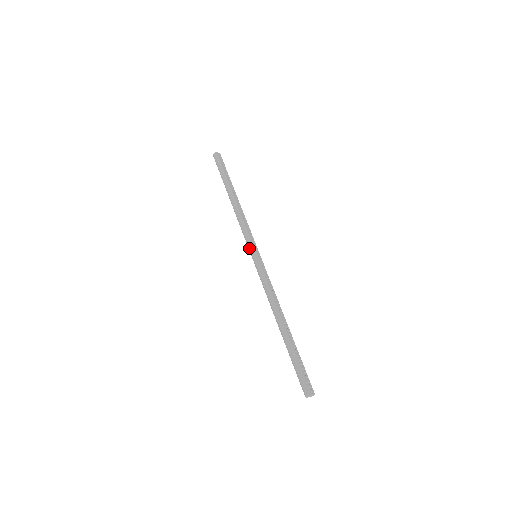
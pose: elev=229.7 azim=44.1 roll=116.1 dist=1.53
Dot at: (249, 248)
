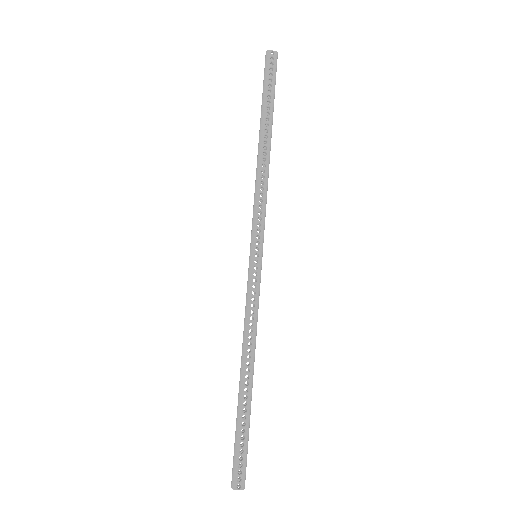
Dot at: occluded
